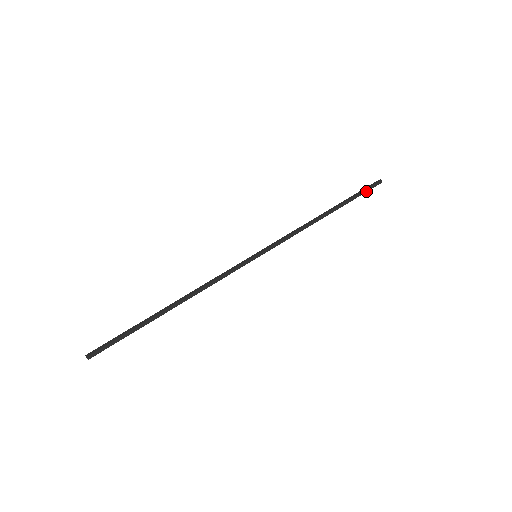
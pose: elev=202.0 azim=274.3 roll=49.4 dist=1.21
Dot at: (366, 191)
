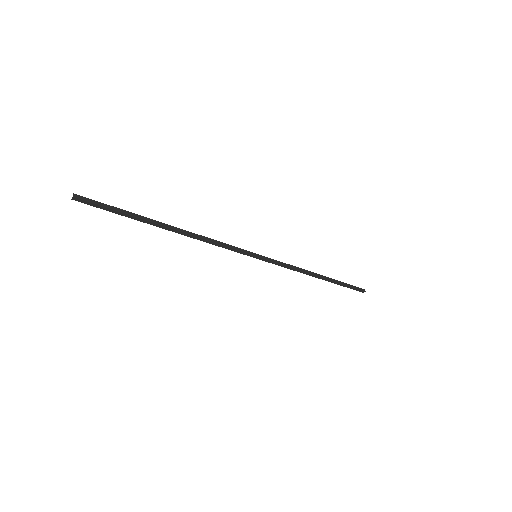
Dot at: (352, 287)
